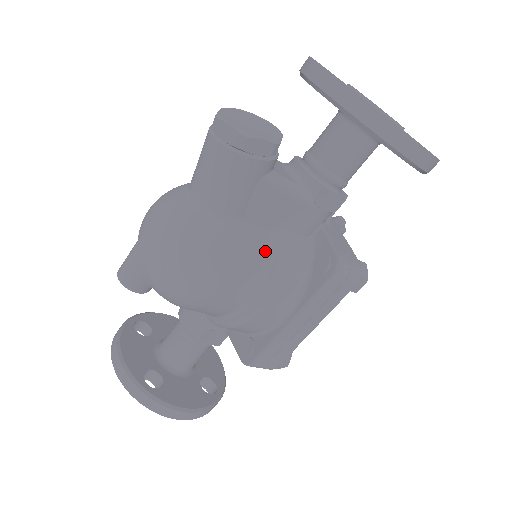
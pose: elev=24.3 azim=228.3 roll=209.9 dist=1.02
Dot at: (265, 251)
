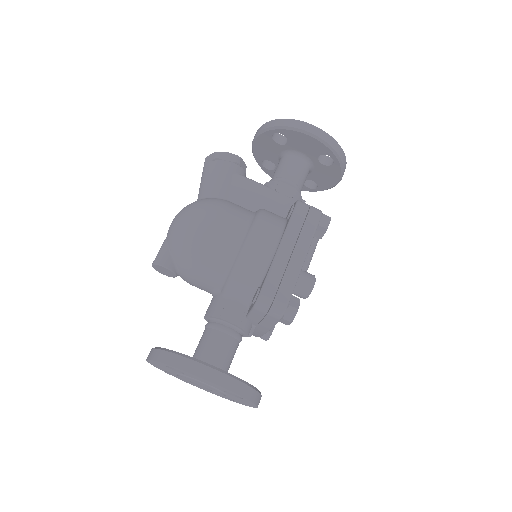
Dot at: (248, 213)
